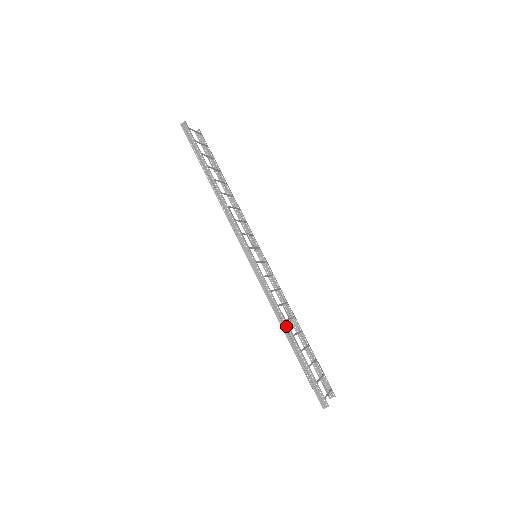
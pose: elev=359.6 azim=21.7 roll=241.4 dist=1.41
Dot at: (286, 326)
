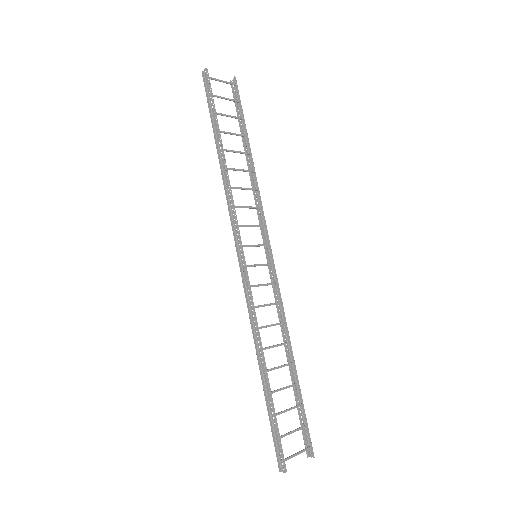
Dot at: (261, 356)
